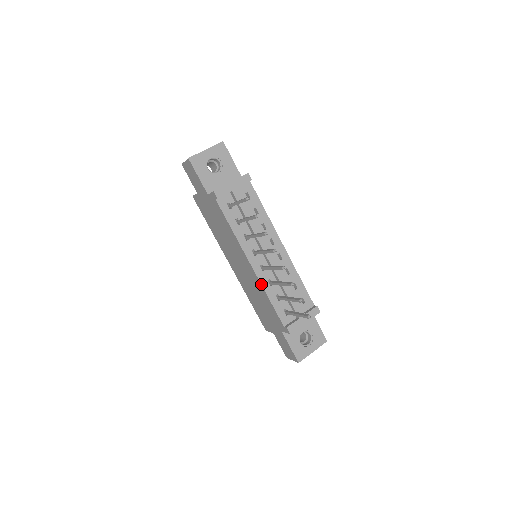
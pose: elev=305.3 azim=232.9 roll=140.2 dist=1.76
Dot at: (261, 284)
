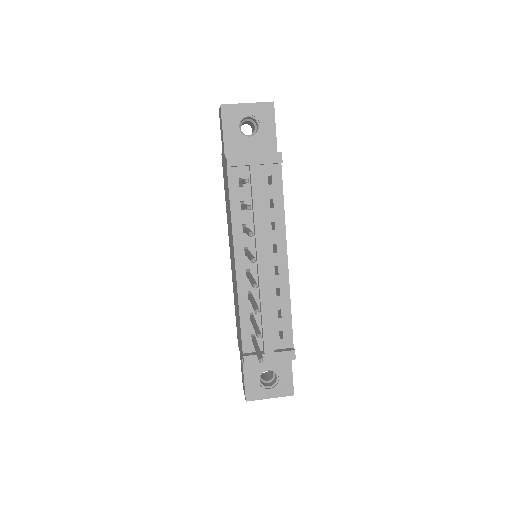
Dot at: (237, 291)
